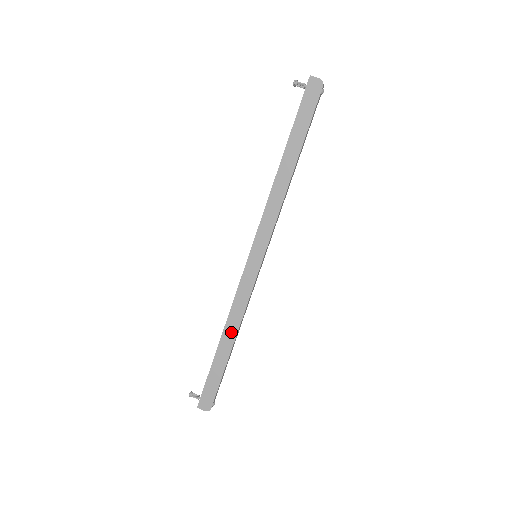
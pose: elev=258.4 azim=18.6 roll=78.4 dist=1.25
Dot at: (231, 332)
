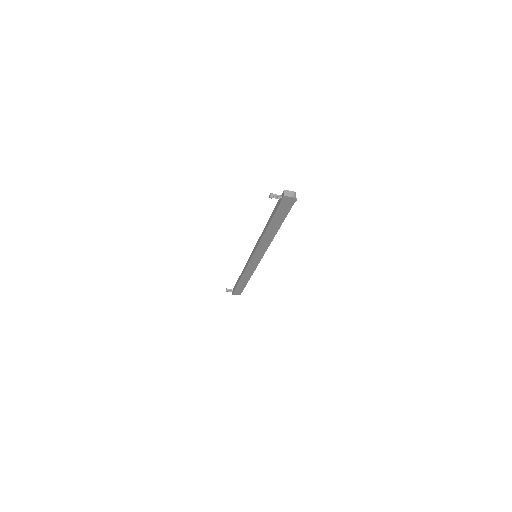
Dot at: (246, 278)
